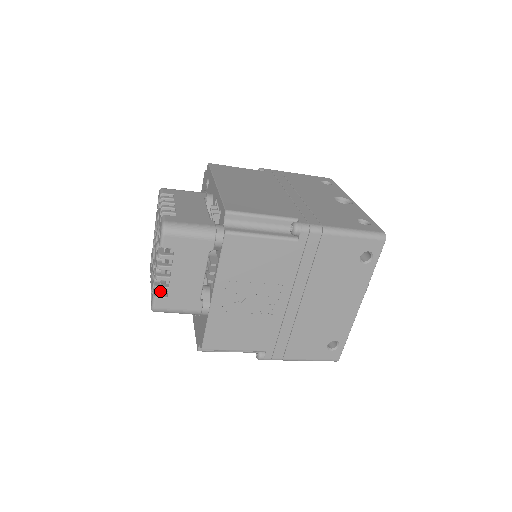
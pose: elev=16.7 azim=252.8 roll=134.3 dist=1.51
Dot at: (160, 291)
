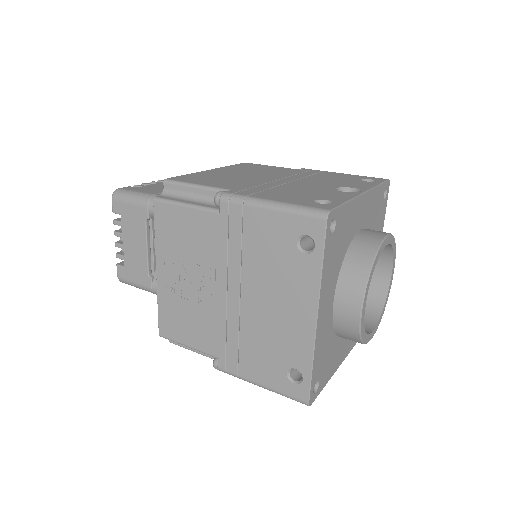
Dot at: occluded
